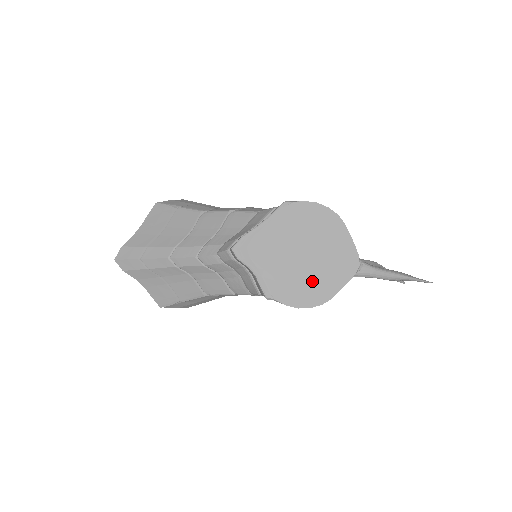
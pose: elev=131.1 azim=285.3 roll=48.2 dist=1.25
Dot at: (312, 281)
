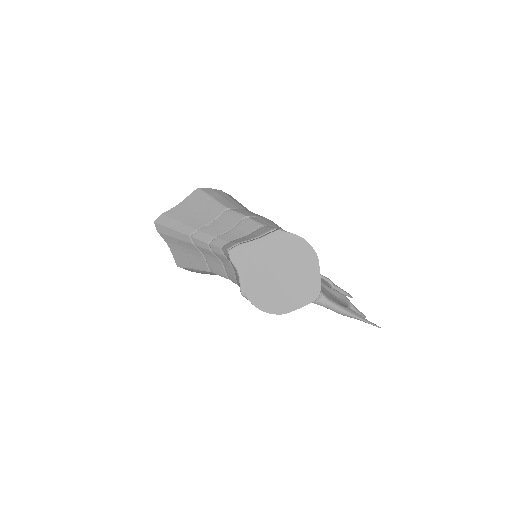
Dot at: (279, 295)
